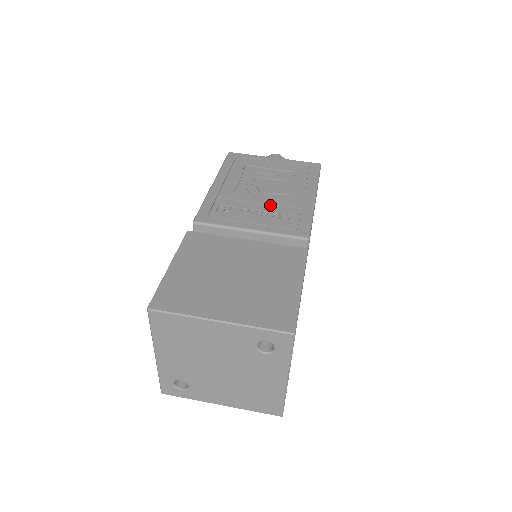
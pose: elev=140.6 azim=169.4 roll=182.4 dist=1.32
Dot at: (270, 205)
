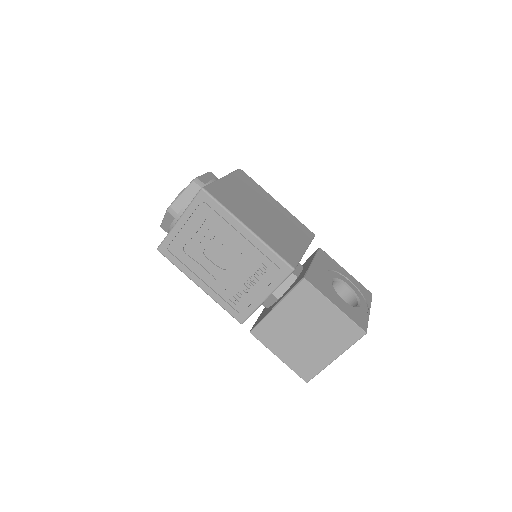
Dot at: (245, 269)
